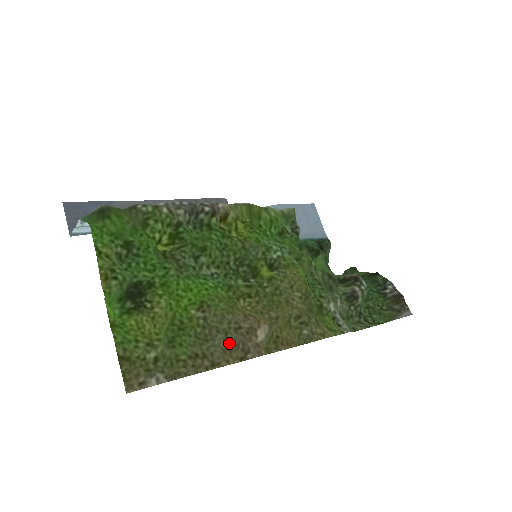
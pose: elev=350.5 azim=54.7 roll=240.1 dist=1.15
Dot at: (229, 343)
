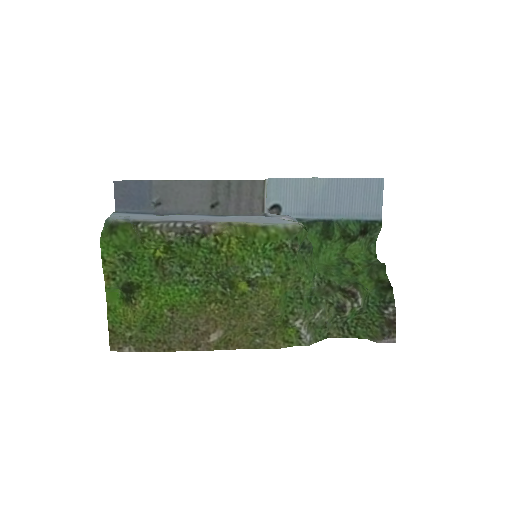
Dot at: (186, 338)
